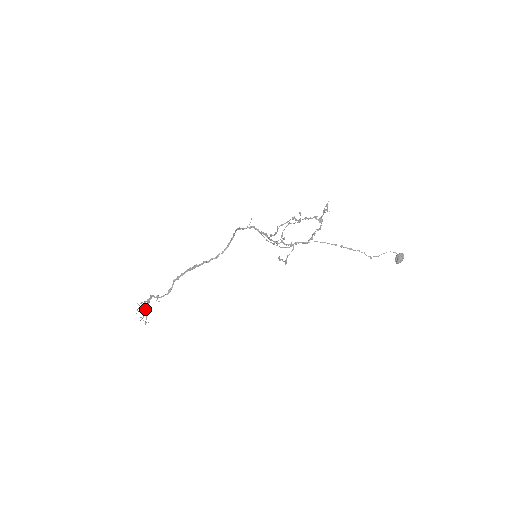
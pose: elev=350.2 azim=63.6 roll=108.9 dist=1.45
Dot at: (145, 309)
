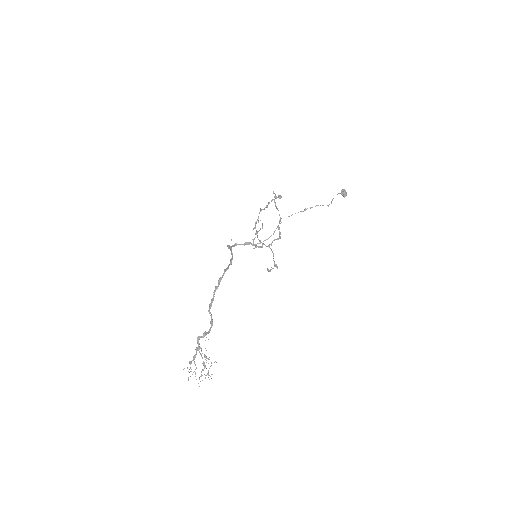
Dot at: (201, 356)
